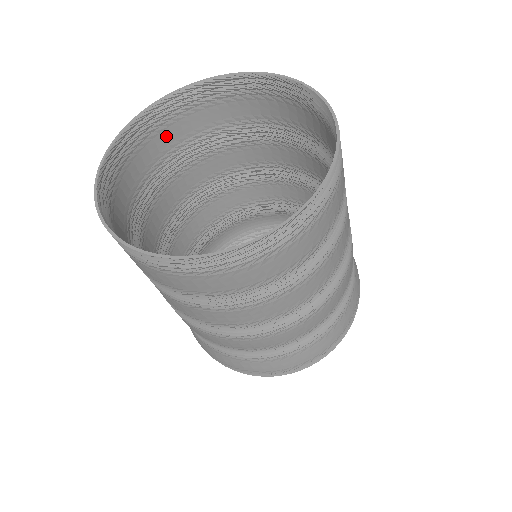
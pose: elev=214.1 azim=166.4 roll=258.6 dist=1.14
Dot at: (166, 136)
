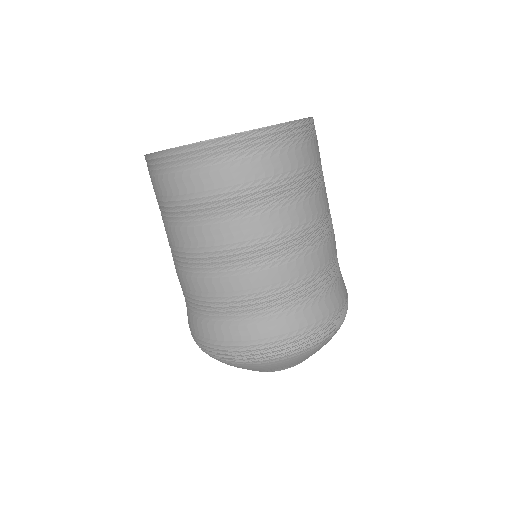
Dot at: occluded
